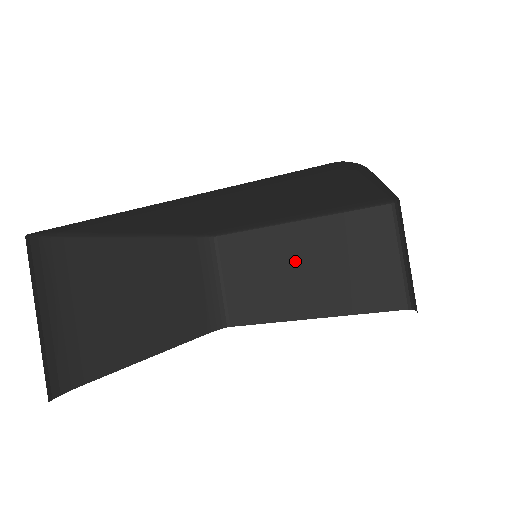
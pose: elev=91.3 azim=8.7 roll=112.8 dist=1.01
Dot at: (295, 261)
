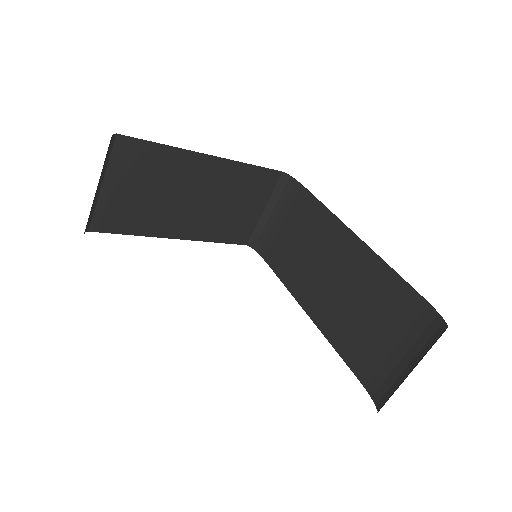
Dot at: (189, 189)
